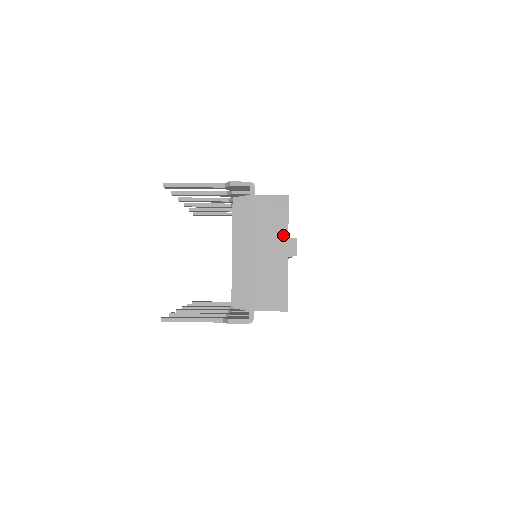
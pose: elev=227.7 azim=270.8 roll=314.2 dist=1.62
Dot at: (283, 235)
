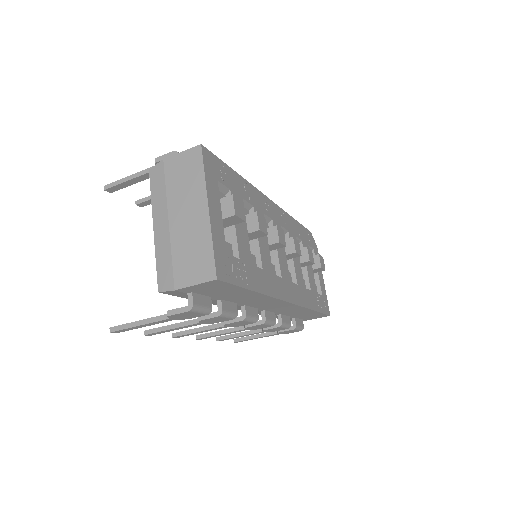
Dot at: (201, 190)
